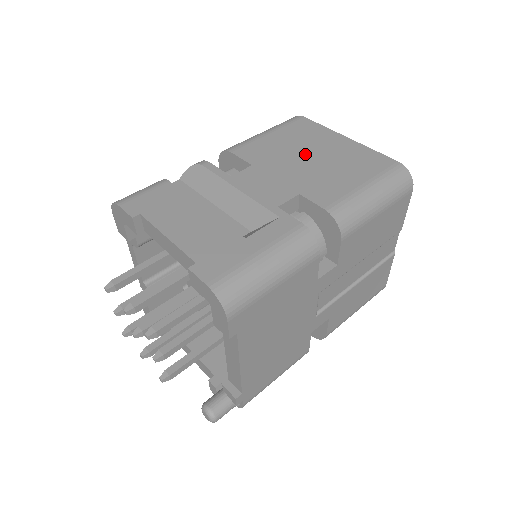
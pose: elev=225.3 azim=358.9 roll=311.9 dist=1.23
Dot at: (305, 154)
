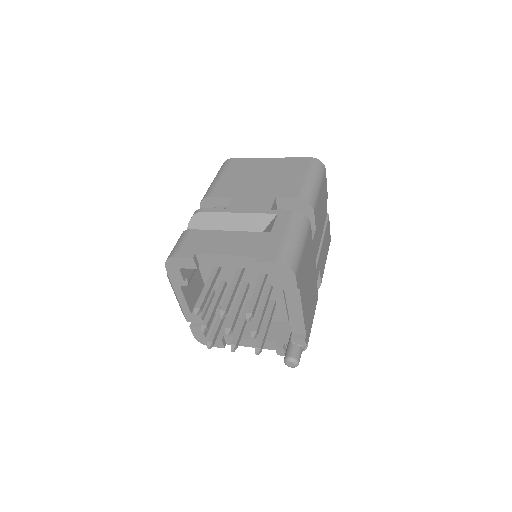
Dot at: (256, 177)
